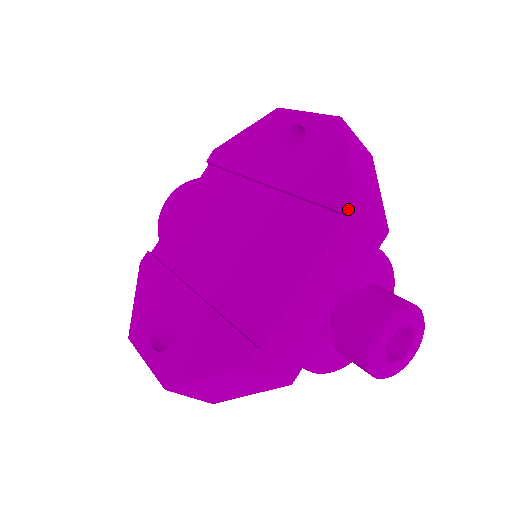
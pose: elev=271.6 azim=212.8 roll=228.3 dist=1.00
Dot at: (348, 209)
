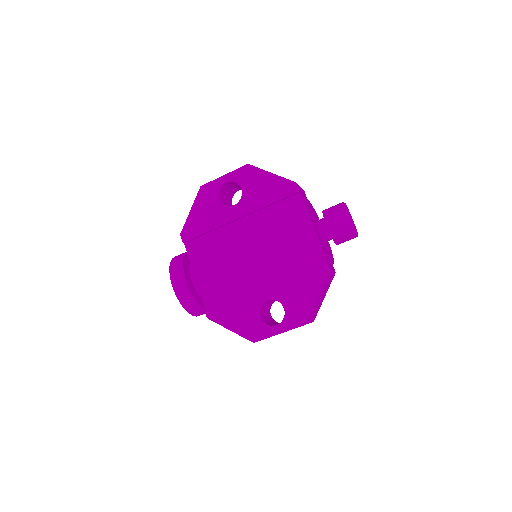
Dot at: (299, 189)
